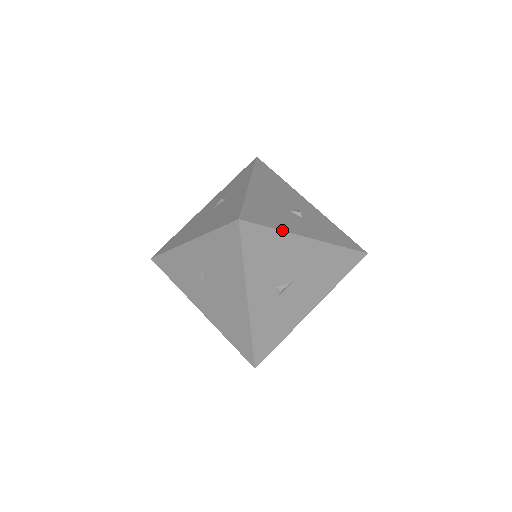
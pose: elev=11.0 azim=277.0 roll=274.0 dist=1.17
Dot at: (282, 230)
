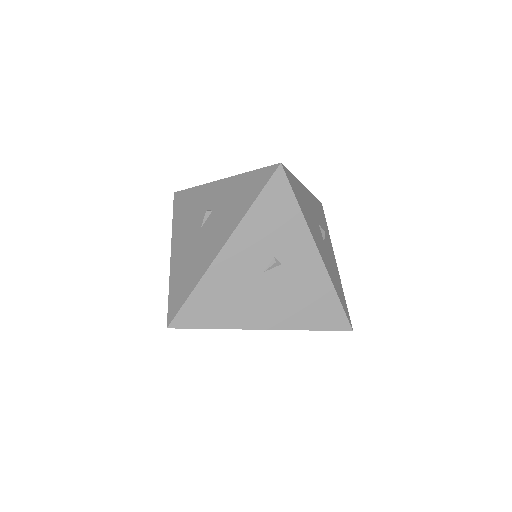
Dot at: (342, 288)
